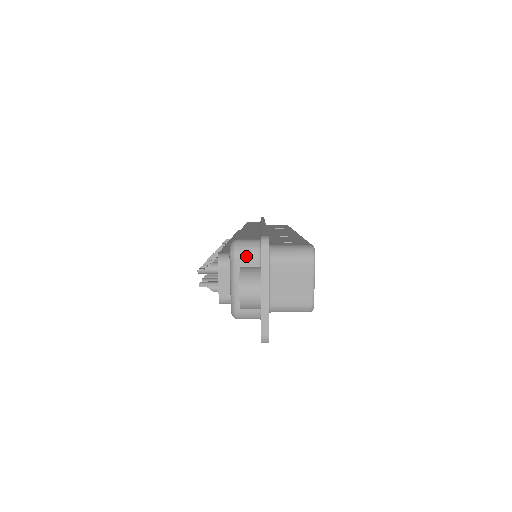
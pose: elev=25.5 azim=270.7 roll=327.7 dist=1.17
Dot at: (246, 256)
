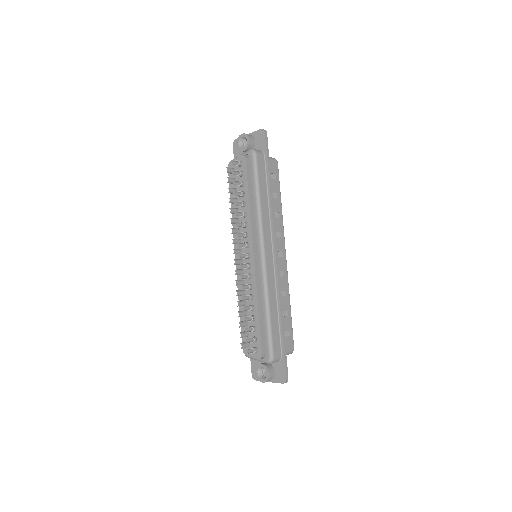
Dot at: occluded
